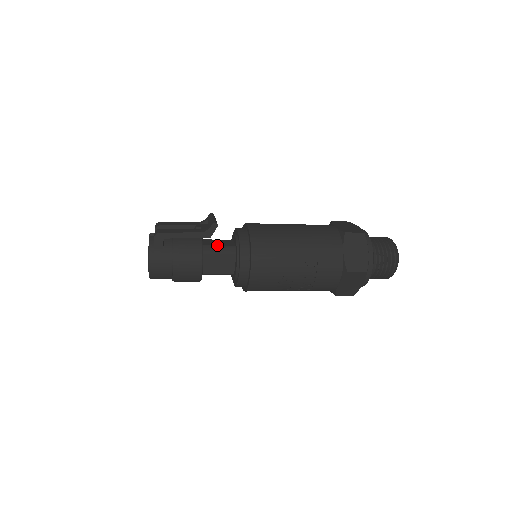
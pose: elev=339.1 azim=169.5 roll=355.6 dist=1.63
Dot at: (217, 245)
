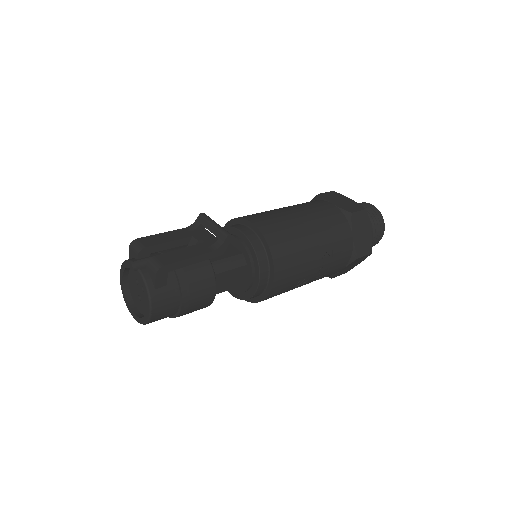
Dot at: (223, 258)
